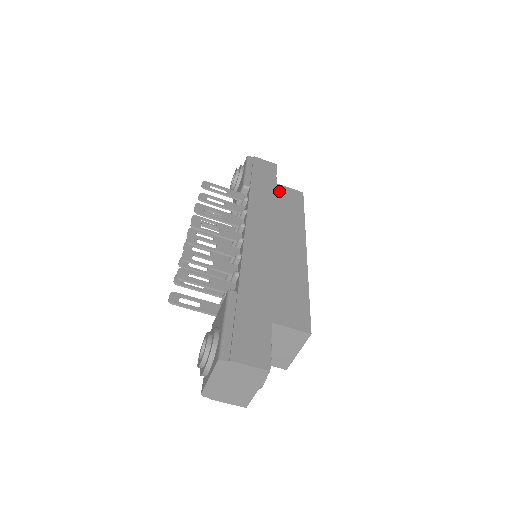
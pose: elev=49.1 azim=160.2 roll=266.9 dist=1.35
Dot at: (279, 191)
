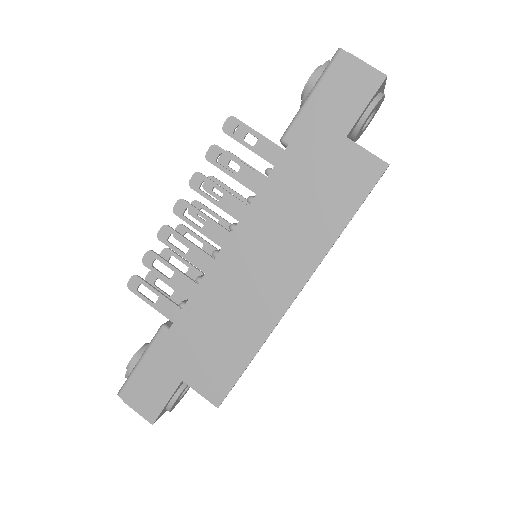
Dot at: (337, 159)
